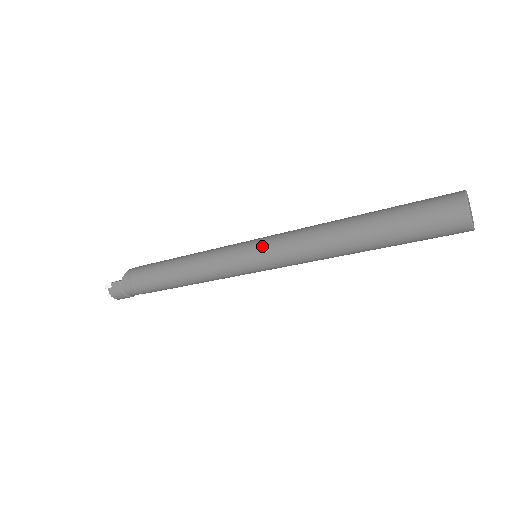
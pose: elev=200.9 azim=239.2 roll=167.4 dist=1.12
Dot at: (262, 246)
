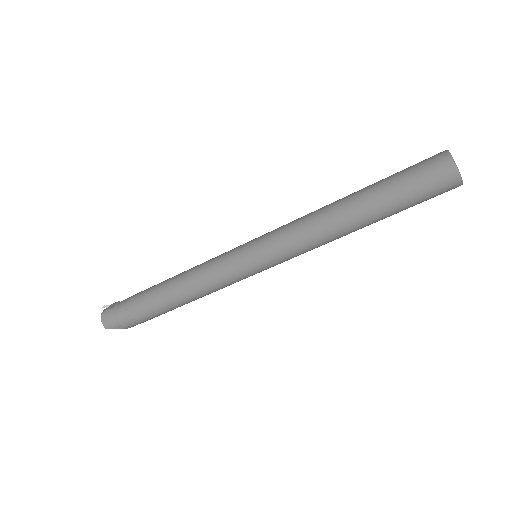
Dot at: (264, 234)
